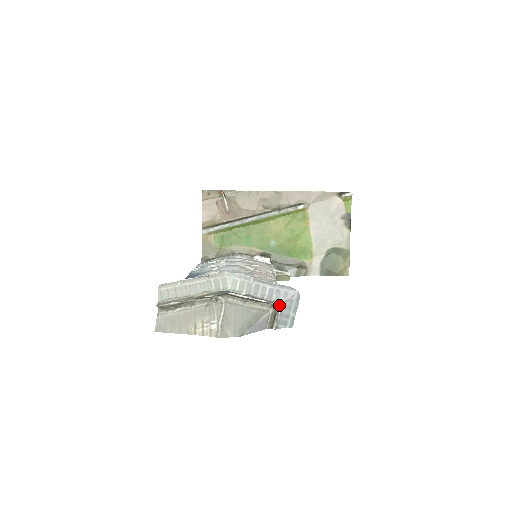
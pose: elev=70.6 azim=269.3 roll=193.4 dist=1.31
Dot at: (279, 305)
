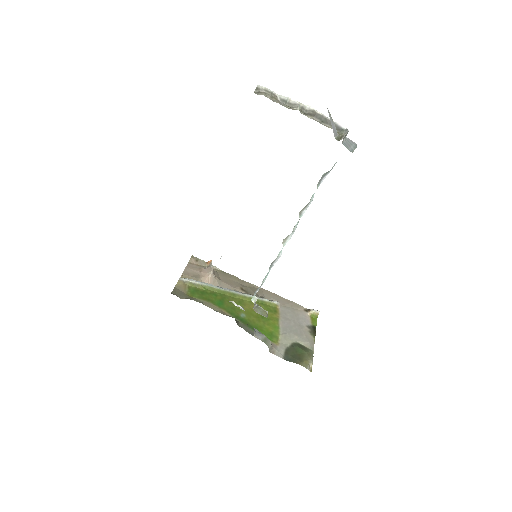
Dot at: occluded
